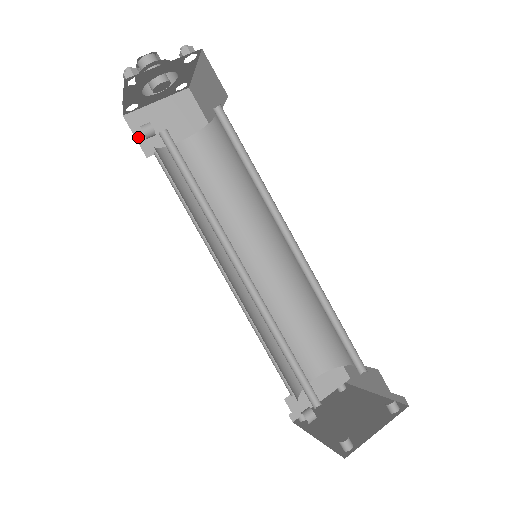
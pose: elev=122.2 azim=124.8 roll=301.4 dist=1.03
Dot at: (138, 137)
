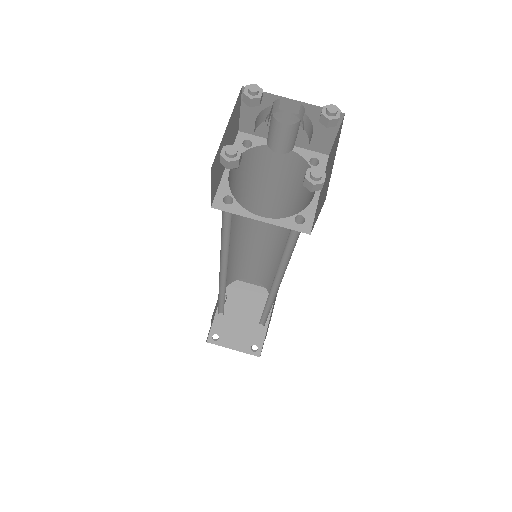
Dot at: (244, 112)
